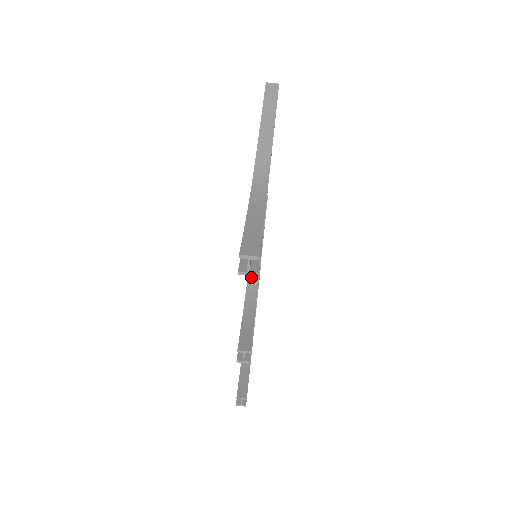
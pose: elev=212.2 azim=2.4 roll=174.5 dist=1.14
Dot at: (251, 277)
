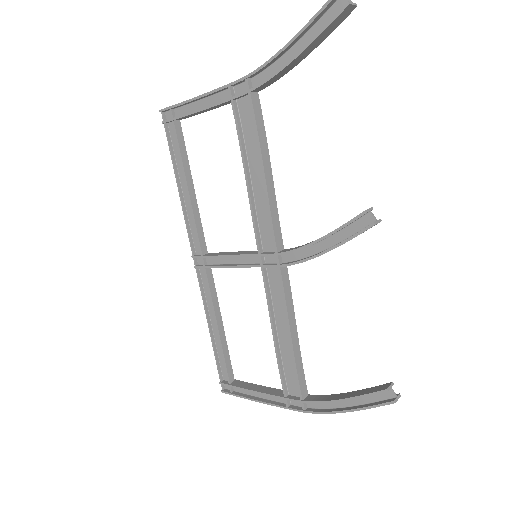
Dot at: (279, 250)
